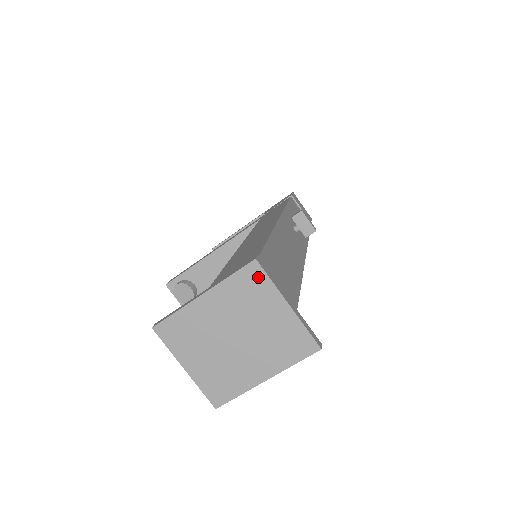
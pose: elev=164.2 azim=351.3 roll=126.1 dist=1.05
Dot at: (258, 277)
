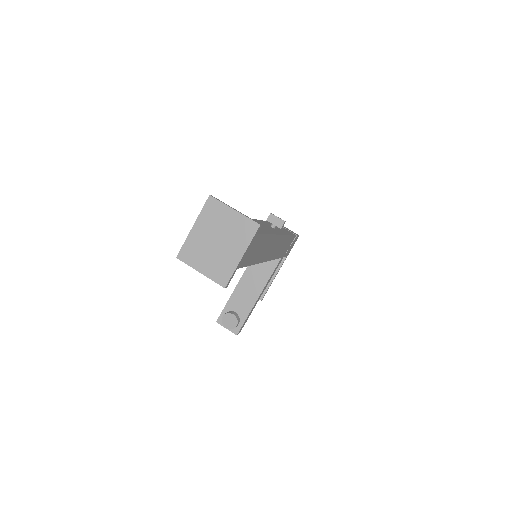
Dot at: (214, 203)
